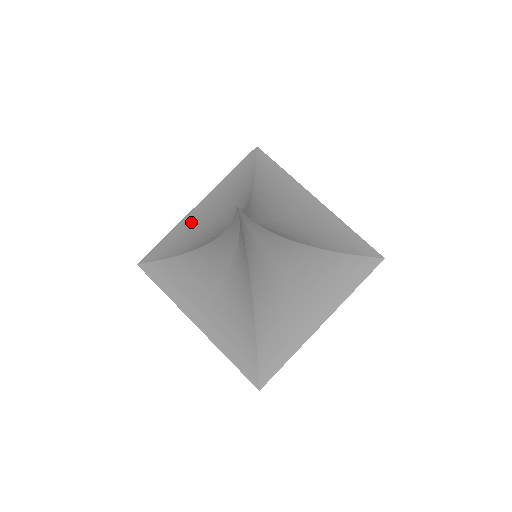
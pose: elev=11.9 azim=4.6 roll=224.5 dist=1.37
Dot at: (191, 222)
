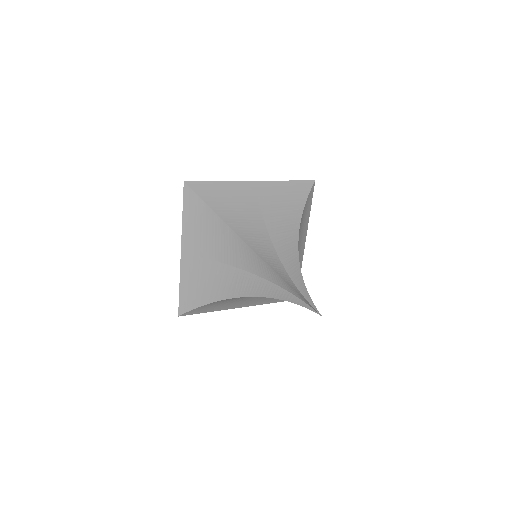
Dot at: (193, 270)
